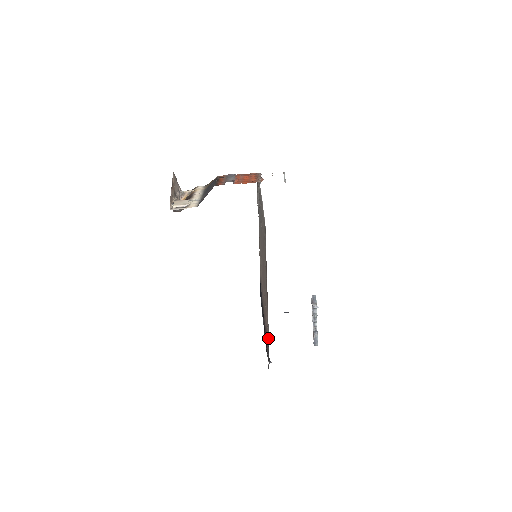
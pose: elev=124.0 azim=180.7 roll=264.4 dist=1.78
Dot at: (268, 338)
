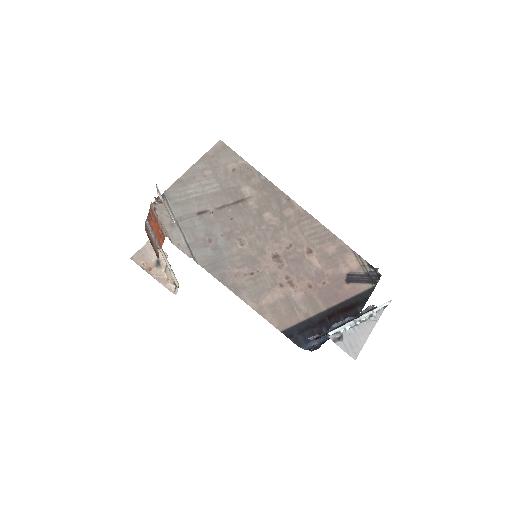
Dot at: (352, 259)
